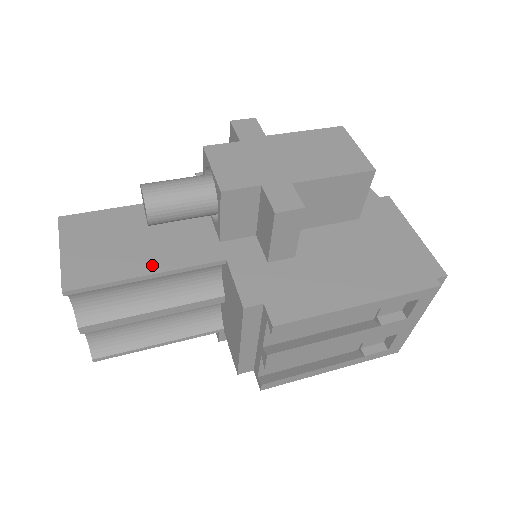
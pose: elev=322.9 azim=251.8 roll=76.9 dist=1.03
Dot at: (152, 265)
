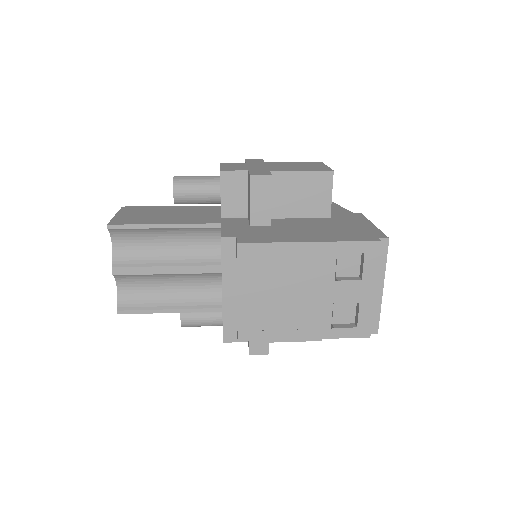
Dot at: (170, 221)
